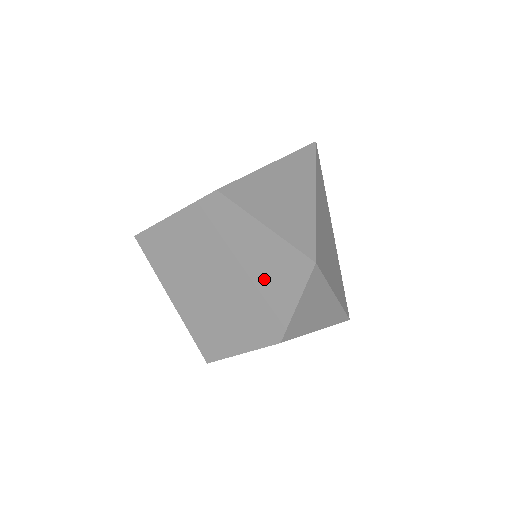
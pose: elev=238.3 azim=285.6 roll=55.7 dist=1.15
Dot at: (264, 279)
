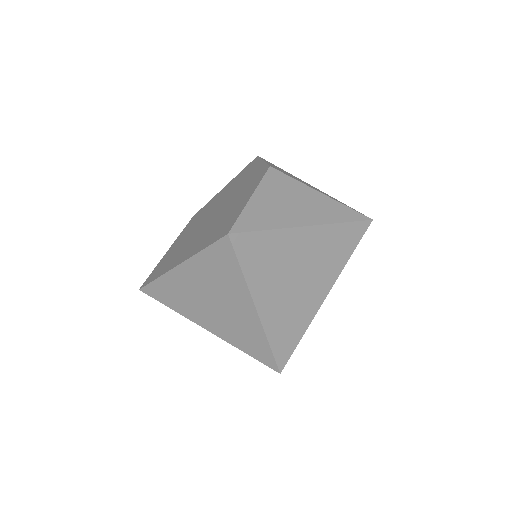
Dot at: (238, 184)
